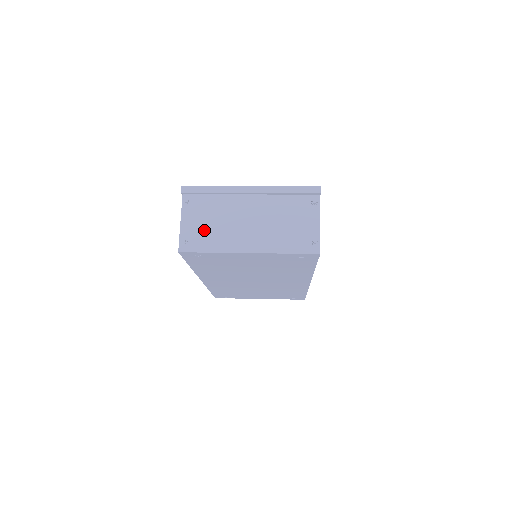
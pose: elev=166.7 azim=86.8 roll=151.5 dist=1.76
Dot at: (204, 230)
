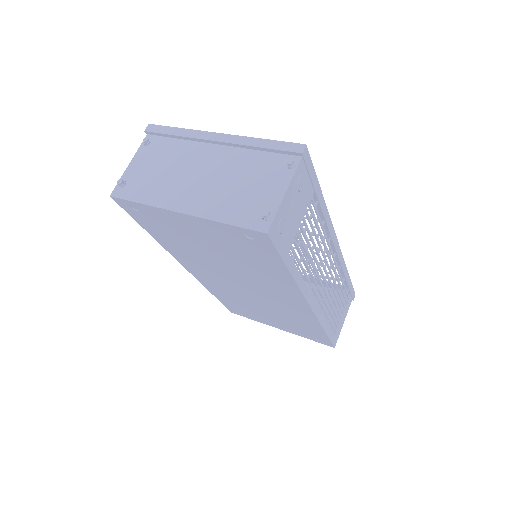
Dot at: (147, 176)
